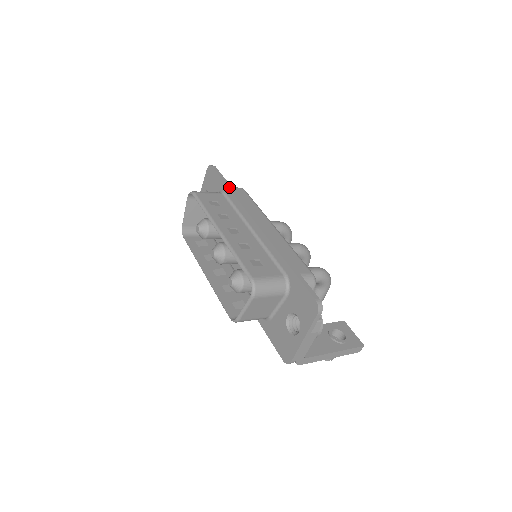
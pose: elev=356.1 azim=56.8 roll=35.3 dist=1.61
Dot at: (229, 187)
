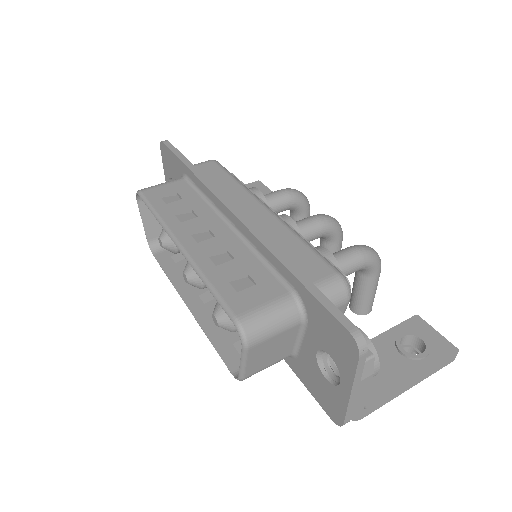
Dot at: (189, 166)
